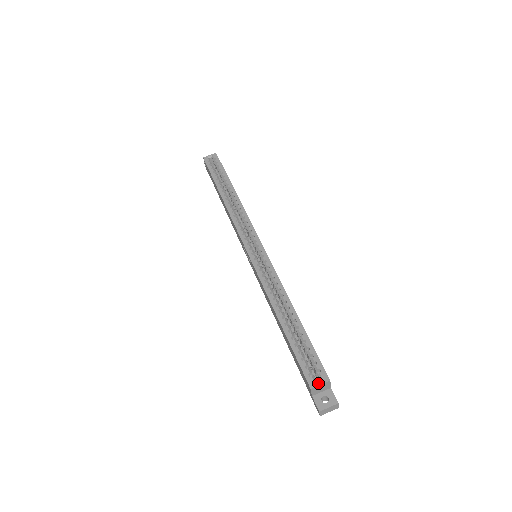
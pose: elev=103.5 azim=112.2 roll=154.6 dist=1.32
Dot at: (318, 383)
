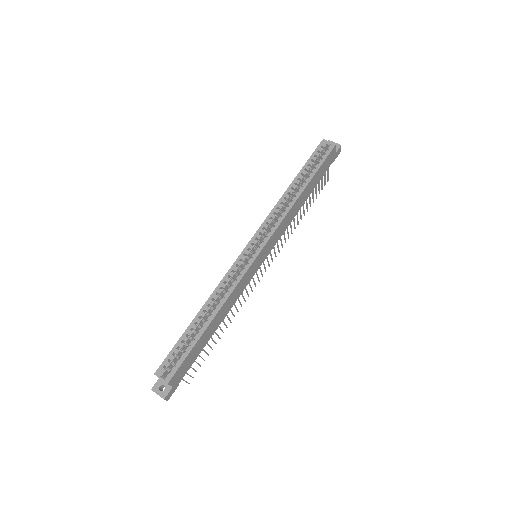
Dot at: (161, 377)
